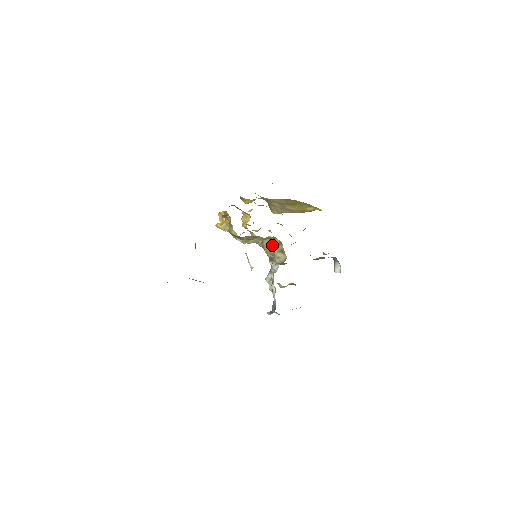
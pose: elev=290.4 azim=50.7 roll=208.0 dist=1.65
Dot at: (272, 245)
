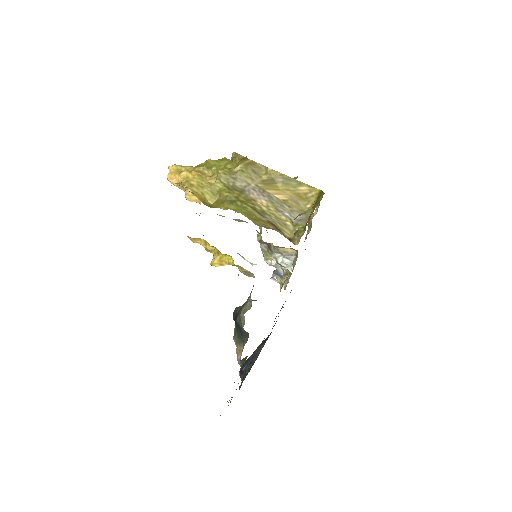
Dot at: occluded
